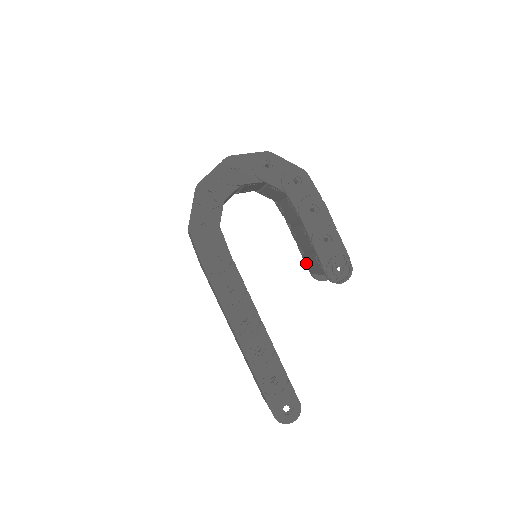
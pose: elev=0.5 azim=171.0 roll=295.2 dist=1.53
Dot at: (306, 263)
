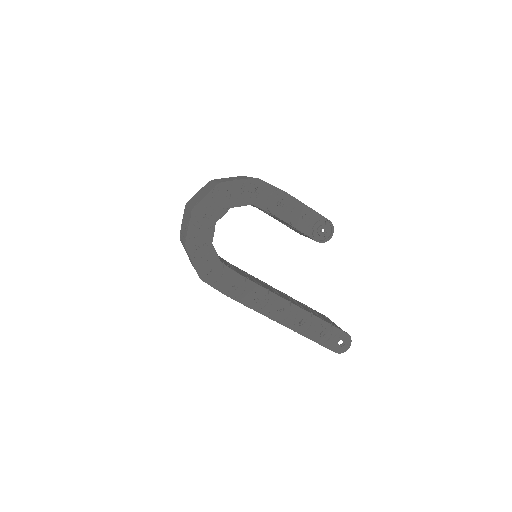
Dot at: (292, 229)
